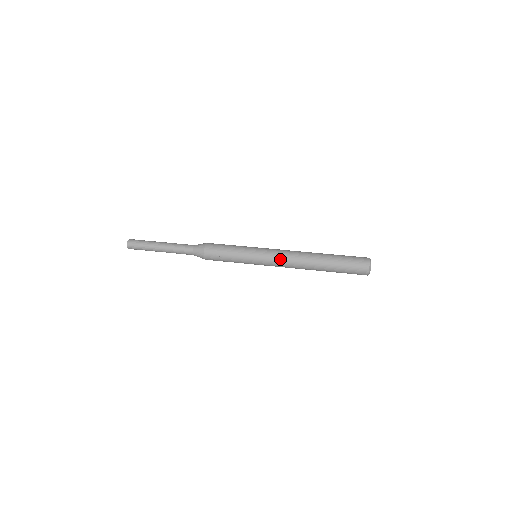
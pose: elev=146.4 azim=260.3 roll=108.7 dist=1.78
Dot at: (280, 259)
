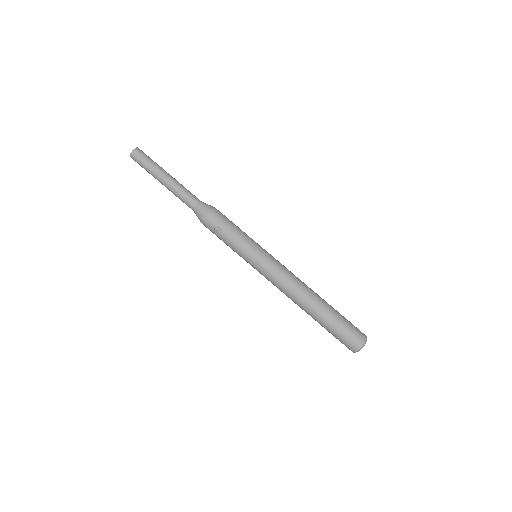
Dot at: (277, 278)
